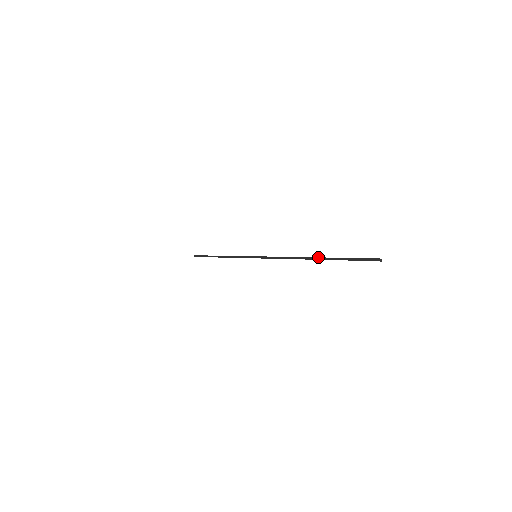
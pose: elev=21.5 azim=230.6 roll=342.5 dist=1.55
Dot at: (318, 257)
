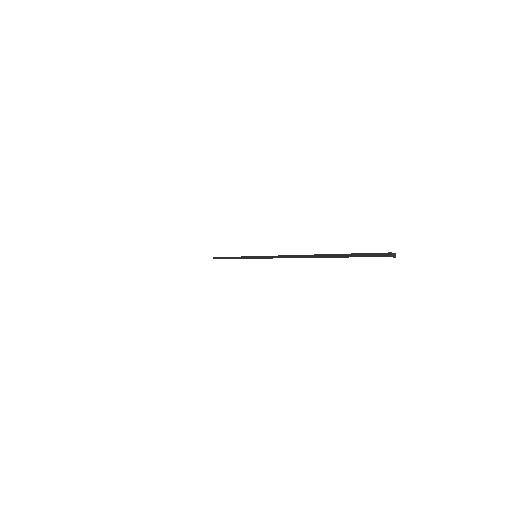
Dot at: (319, 254)
